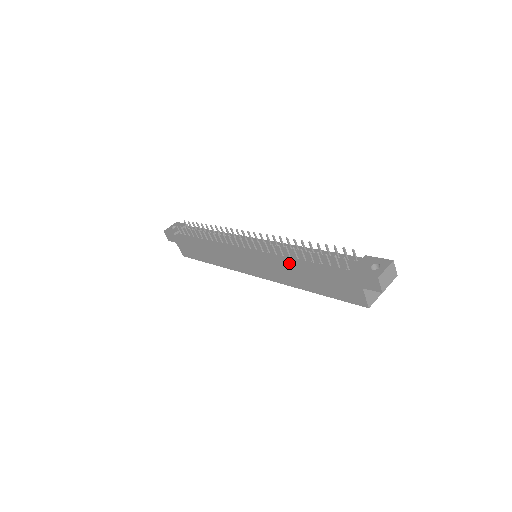
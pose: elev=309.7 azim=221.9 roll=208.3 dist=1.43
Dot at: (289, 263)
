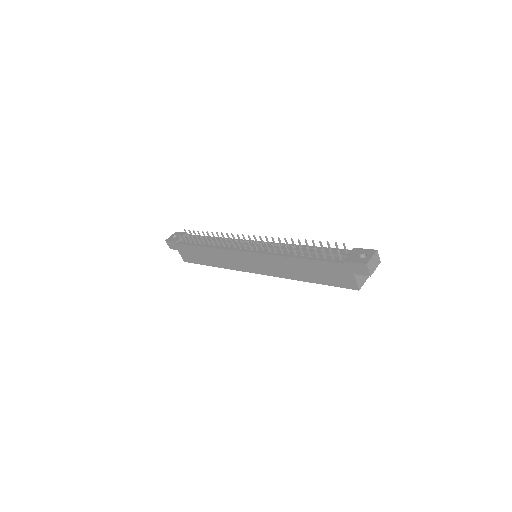
Dot at: (289, 259)
